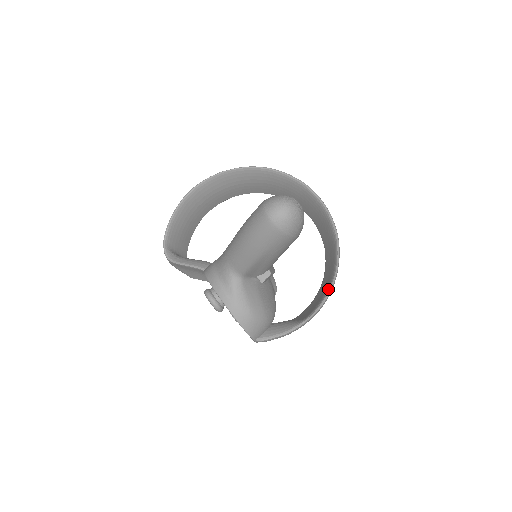
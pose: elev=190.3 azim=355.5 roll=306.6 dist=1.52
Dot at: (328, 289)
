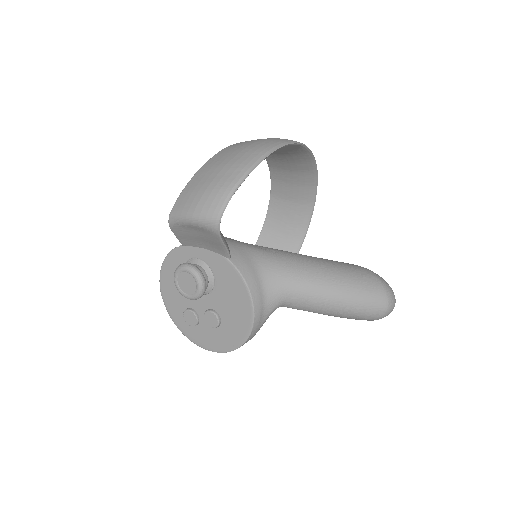
Dot at: occluded
